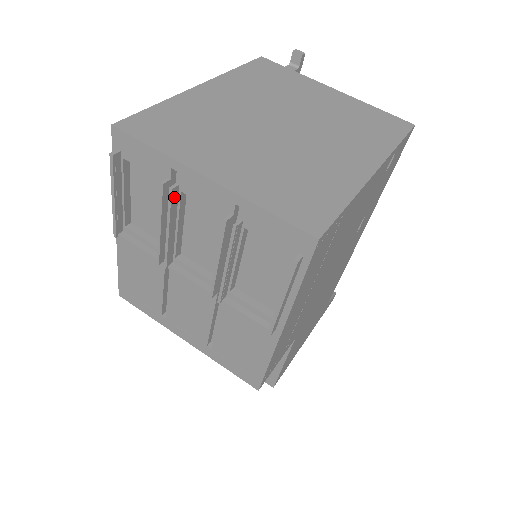
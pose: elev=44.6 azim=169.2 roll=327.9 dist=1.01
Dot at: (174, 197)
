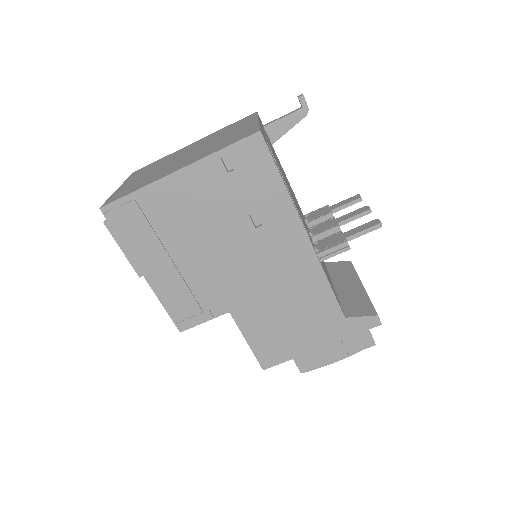
Dot at: occluded
